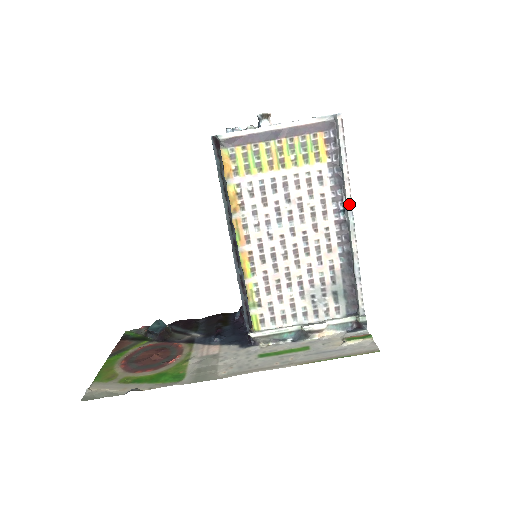
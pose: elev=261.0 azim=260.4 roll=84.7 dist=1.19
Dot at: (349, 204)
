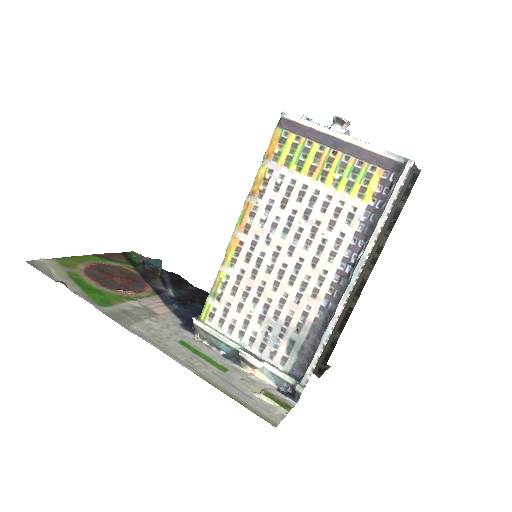
Dot at: (362, 262)
